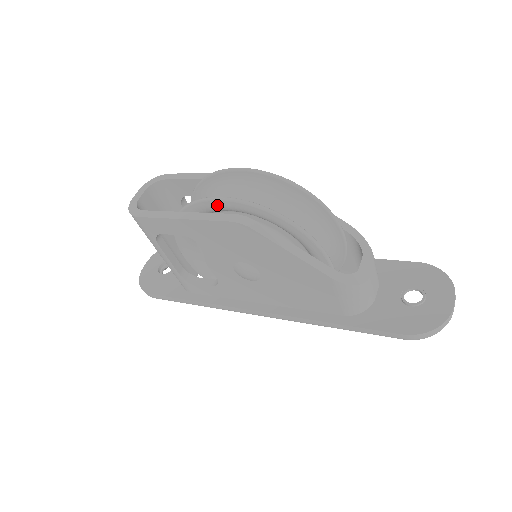
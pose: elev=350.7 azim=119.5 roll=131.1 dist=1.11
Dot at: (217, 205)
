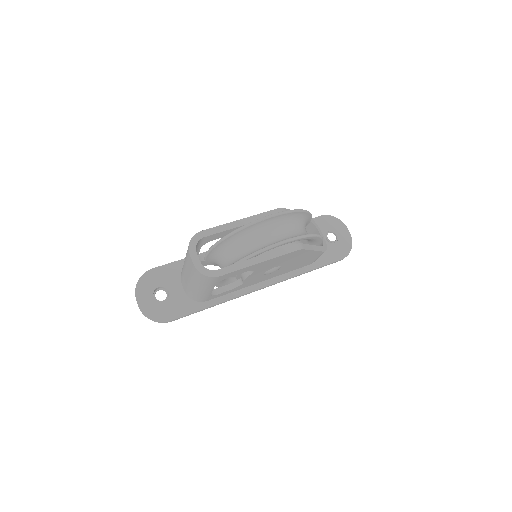
Dot at: occluded
